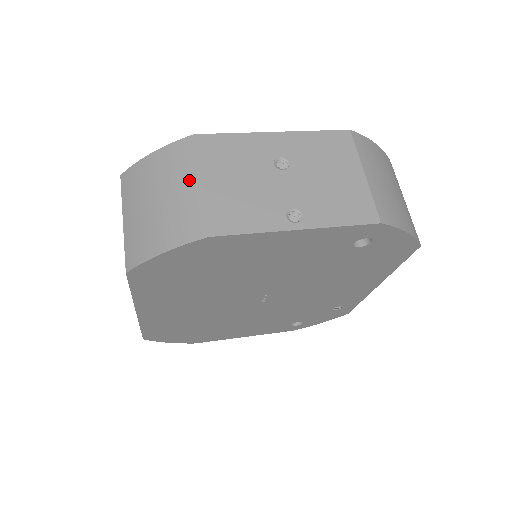
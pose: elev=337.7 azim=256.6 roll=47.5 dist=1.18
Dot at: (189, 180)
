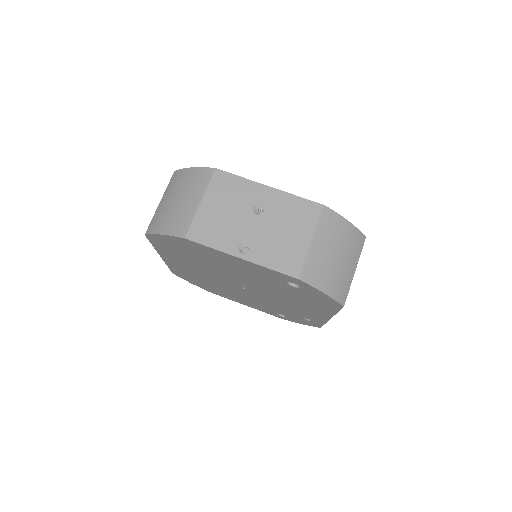
Dot at: (196, 197)
